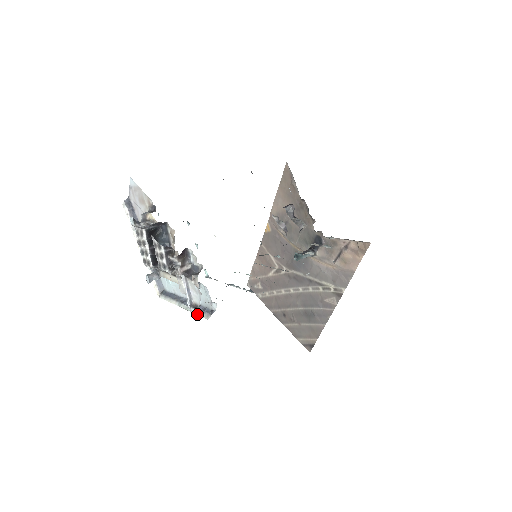
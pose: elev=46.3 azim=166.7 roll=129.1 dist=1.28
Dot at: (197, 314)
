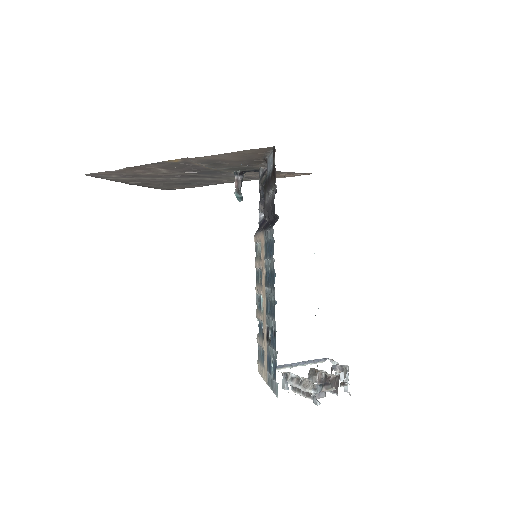
Dot at: occluded
